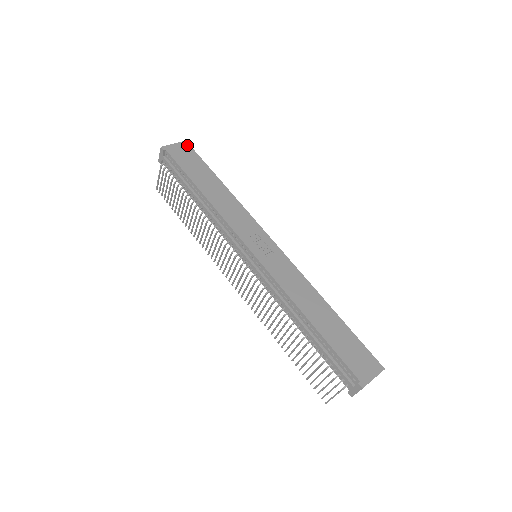
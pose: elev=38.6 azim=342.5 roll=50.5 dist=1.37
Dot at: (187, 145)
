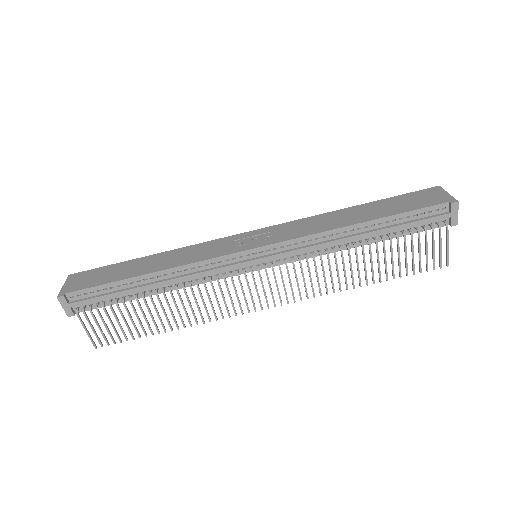
Dot at: (75, 275)
